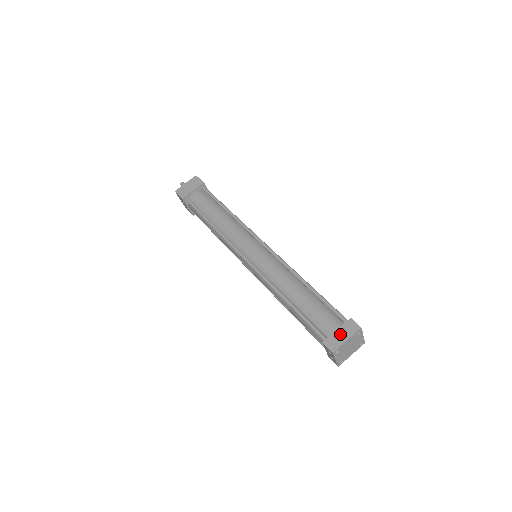
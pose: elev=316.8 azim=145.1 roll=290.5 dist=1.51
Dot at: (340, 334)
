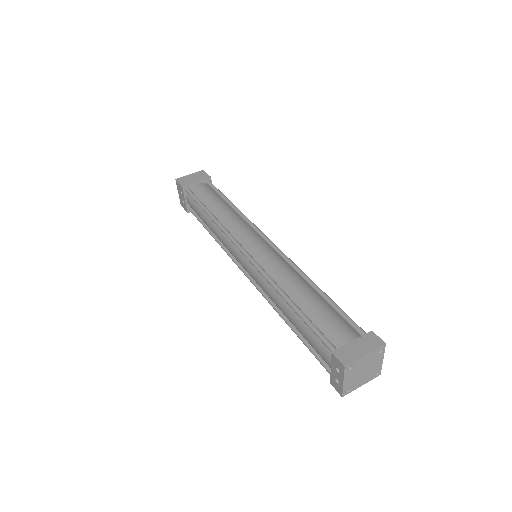
Dot at: (357, 346)
